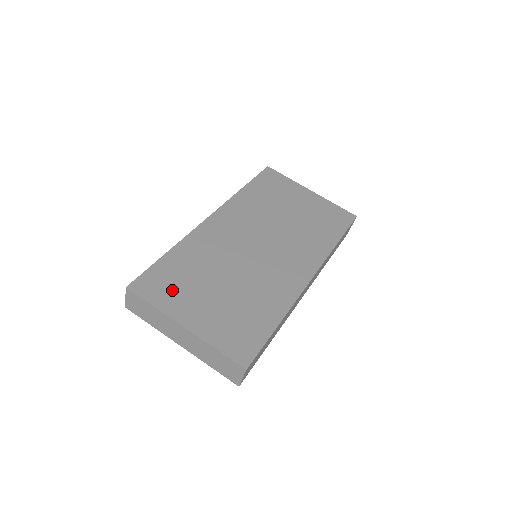
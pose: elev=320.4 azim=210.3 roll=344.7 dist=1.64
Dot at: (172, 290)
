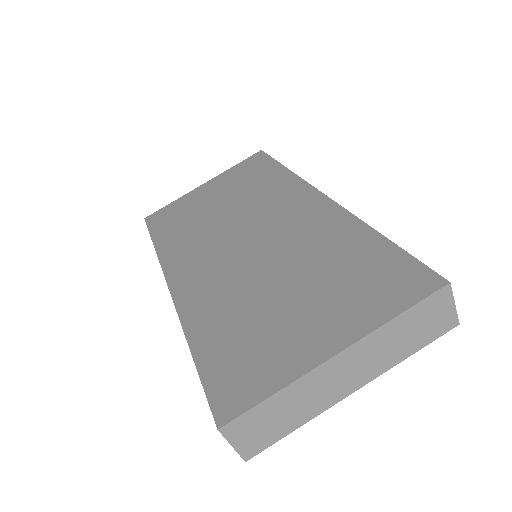
Dot at: (260, 358)
